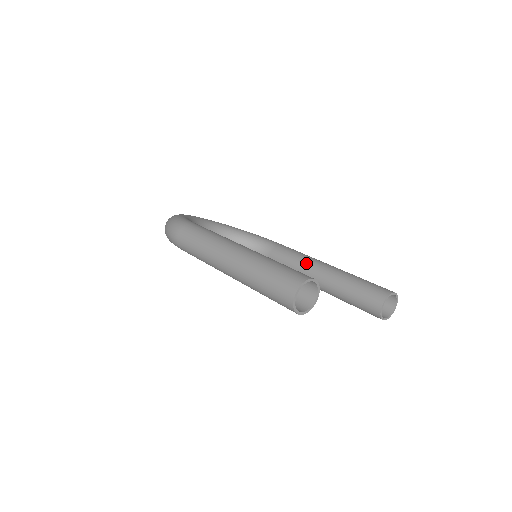
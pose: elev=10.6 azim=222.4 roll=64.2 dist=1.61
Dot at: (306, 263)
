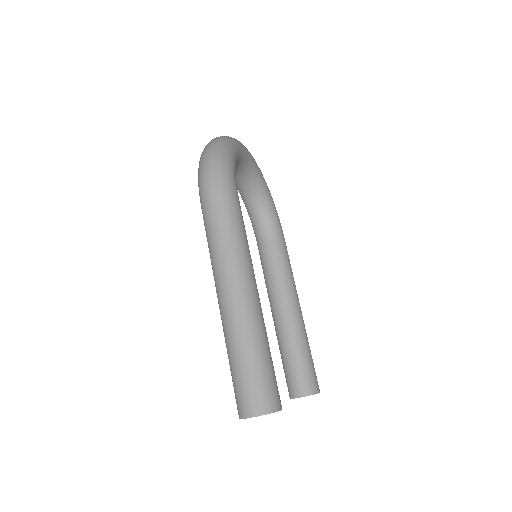
Dot at: (286, 288)
